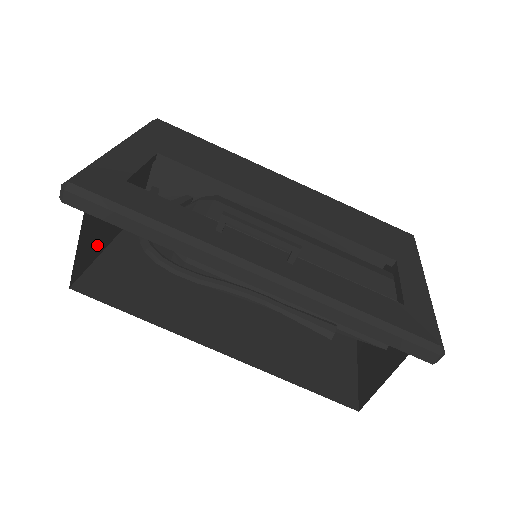
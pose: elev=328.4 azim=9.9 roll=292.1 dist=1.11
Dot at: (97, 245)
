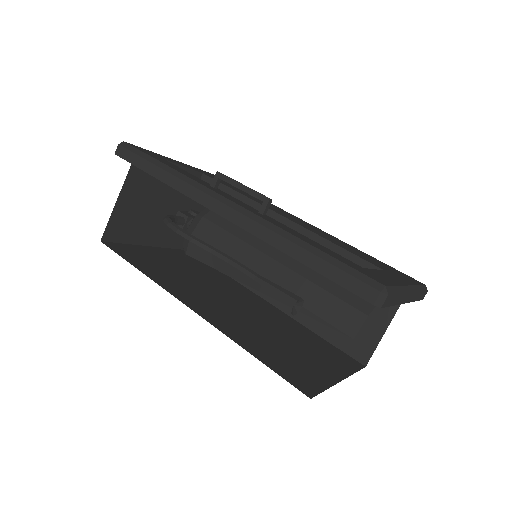
Dot at: (137, 229)
